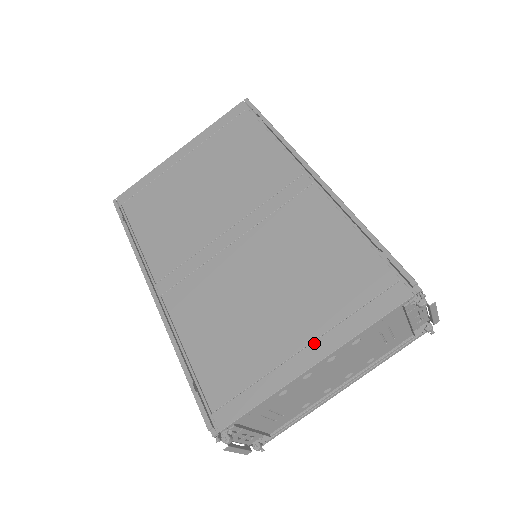
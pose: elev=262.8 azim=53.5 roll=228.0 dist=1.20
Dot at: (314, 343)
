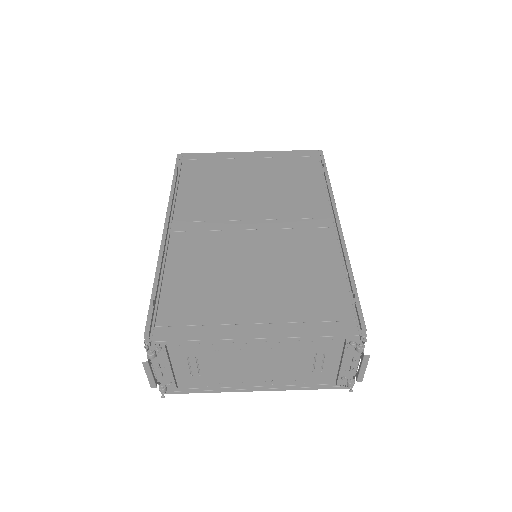
Dot at: (265, 324)
